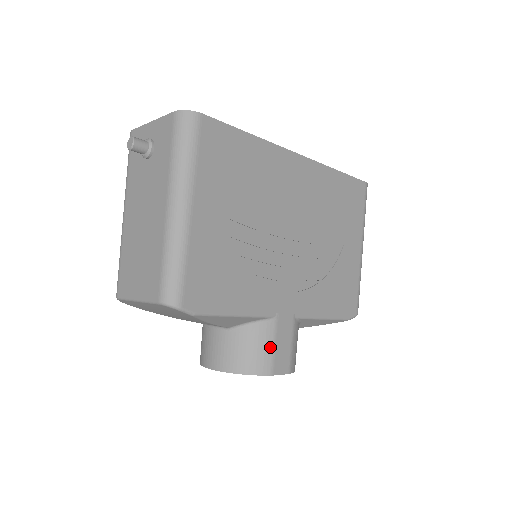
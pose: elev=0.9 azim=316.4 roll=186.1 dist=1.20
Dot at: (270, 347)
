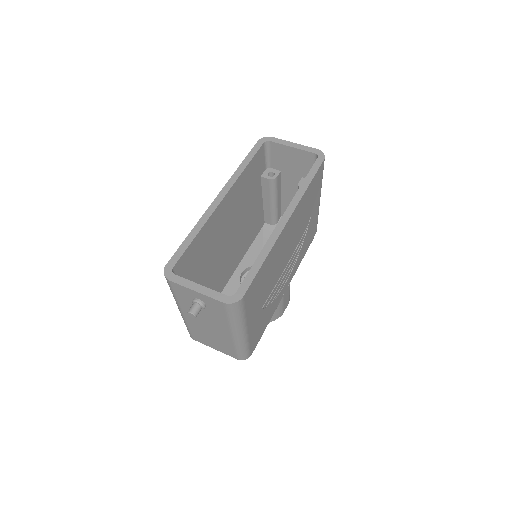
Dot at: (281, 308)
